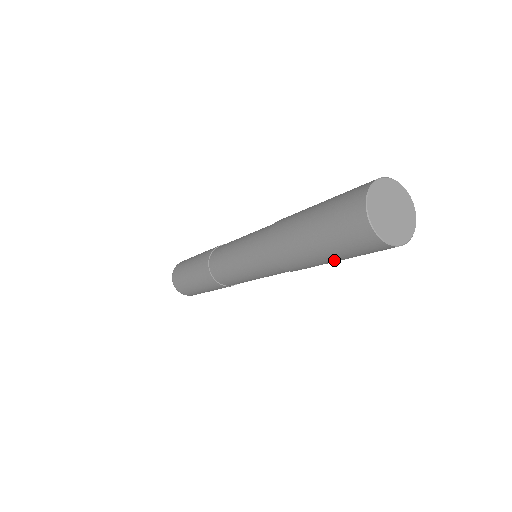
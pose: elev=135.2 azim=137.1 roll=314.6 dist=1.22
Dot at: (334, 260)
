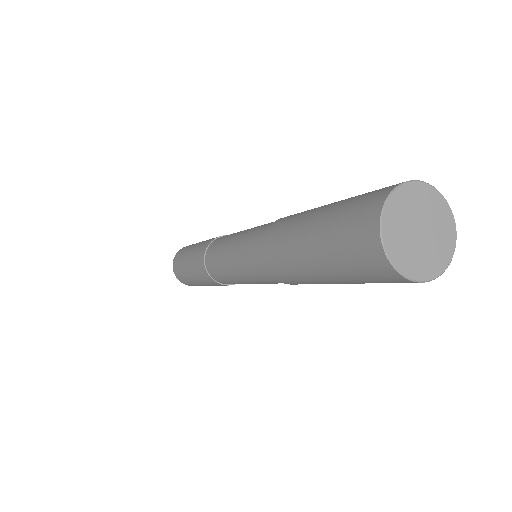
Dot at: (327, 278)
